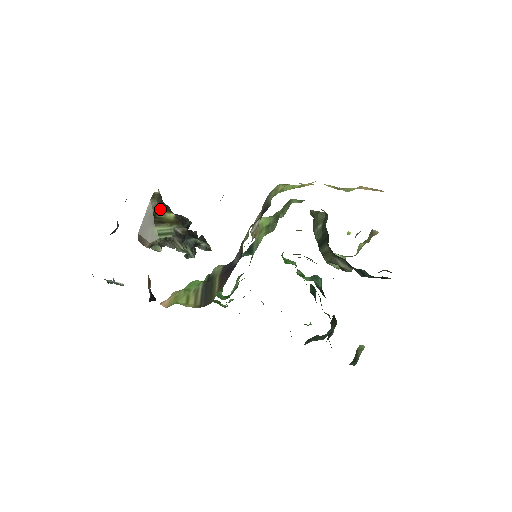
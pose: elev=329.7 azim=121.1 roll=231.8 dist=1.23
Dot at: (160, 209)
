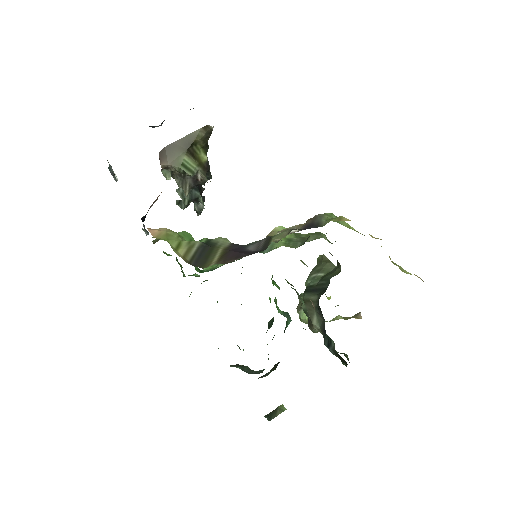
Dot at: (201, 143)
